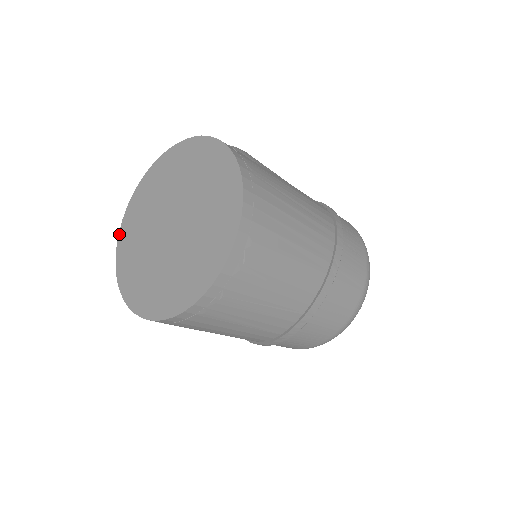
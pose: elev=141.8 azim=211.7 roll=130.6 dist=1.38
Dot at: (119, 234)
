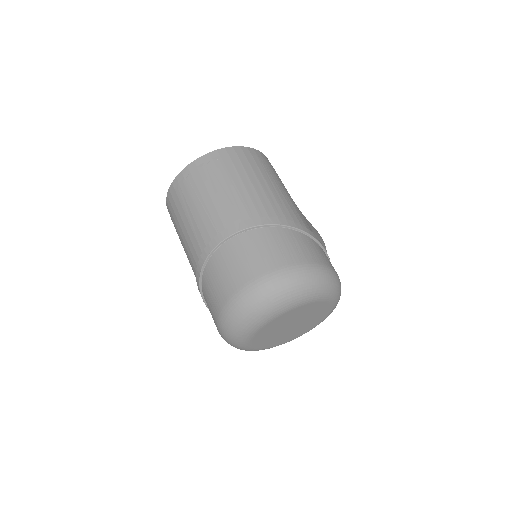
Dot at: occluded
